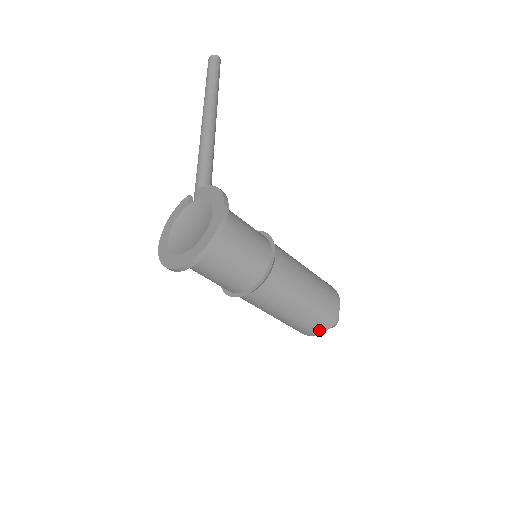
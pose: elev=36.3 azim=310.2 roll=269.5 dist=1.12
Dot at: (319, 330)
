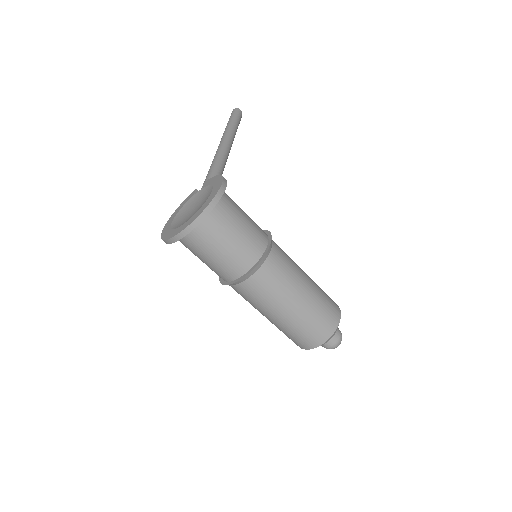
Dot at: (318, 340)
